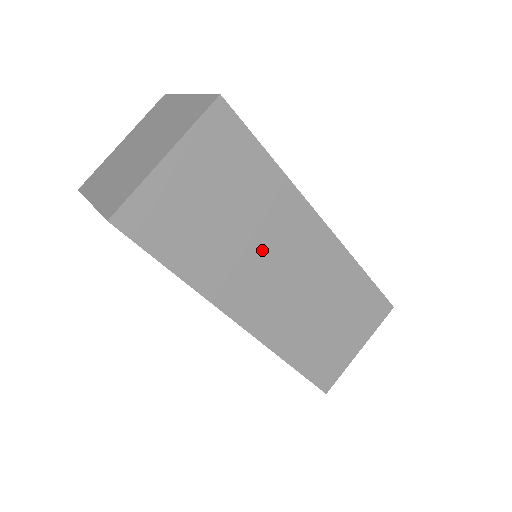
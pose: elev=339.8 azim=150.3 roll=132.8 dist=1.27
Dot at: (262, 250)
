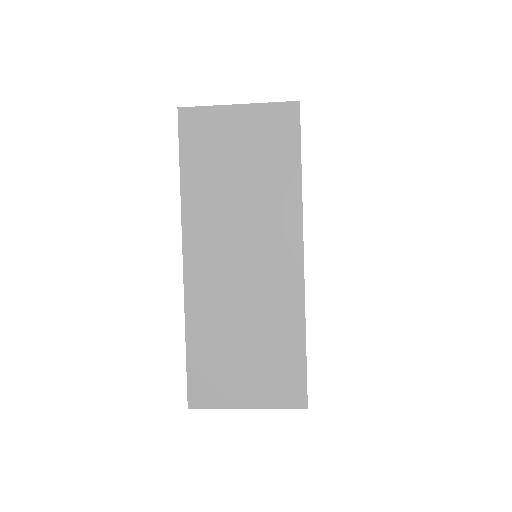
Dot at: occluded
